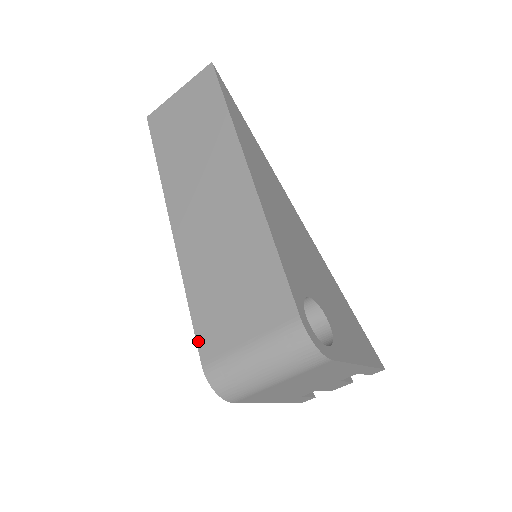
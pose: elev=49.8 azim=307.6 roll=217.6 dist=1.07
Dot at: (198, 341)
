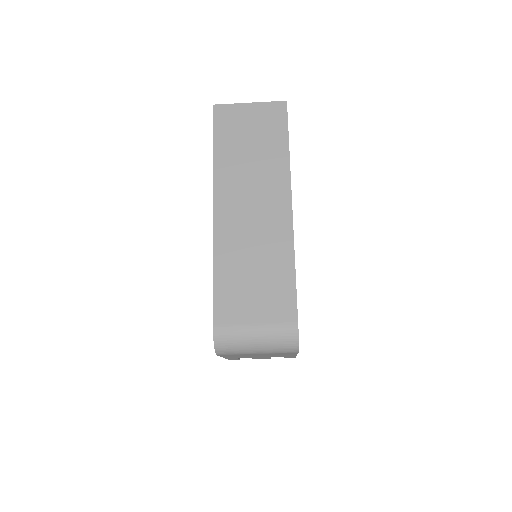
Dot at: (215, 308)
